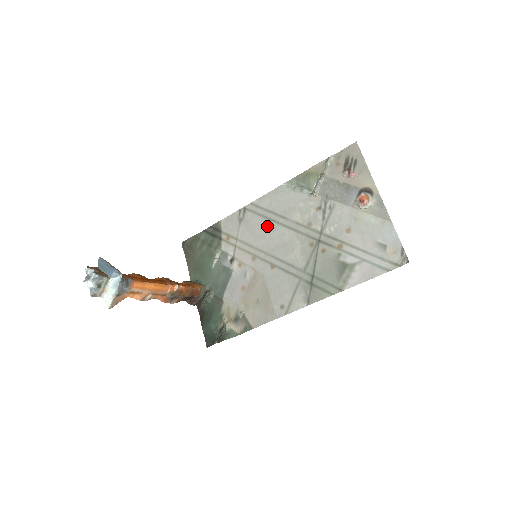
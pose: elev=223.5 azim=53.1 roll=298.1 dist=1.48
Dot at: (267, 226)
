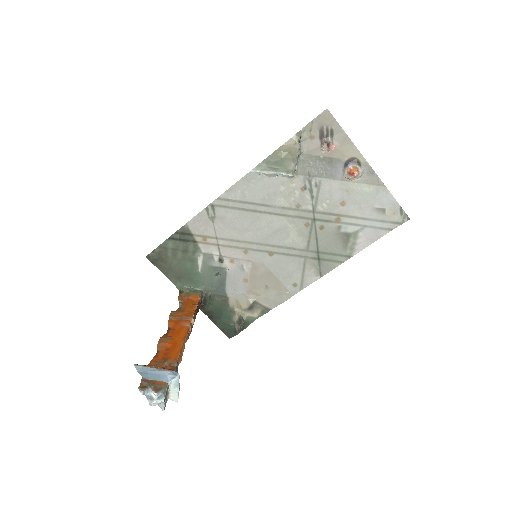
Dot at: (249, 218)
